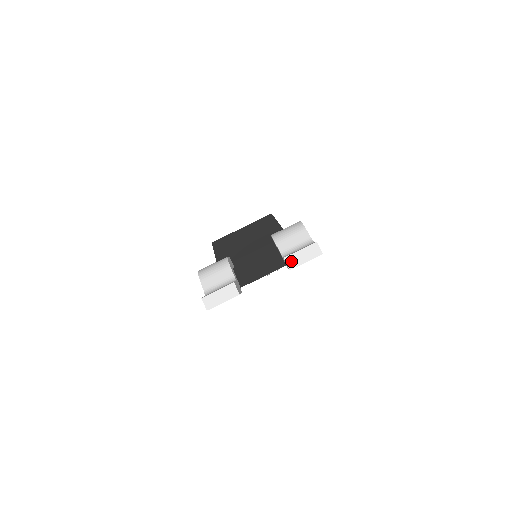
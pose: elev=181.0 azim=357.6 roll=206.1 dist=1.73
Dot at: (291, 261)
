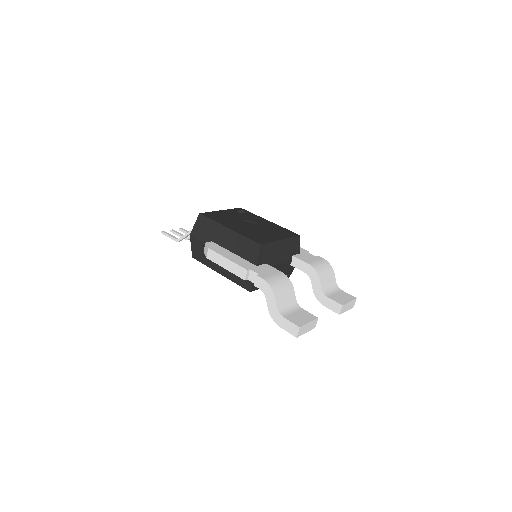
Dot at: (343, 309)
